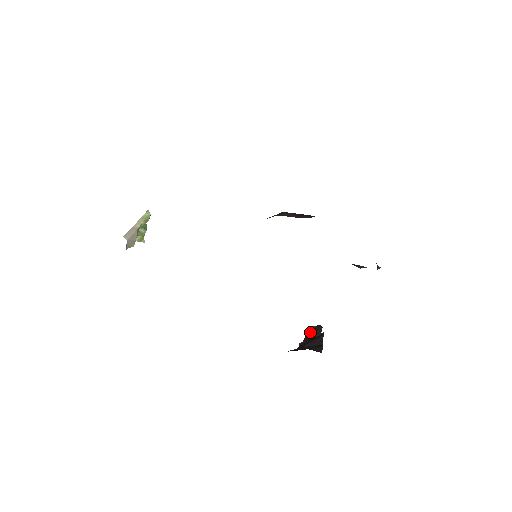
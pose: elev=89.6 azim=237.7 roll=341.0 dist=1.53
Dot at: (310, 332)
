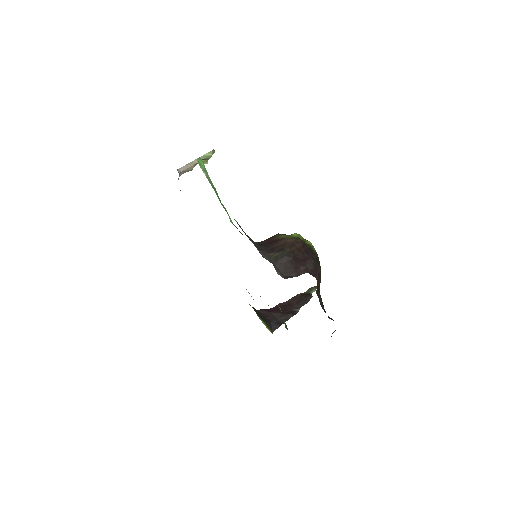
Dot at: (299, 297)
